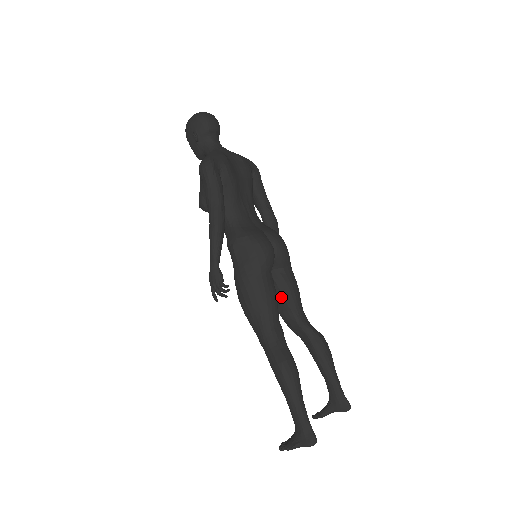
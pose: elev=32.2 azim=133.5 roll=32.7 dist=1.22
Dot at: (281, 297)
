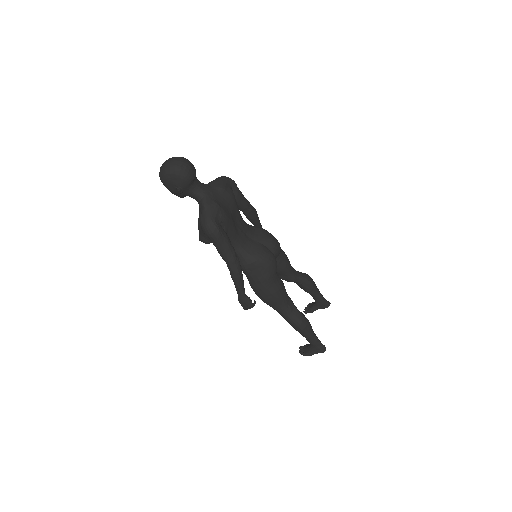
Dot at: (279, 272)
